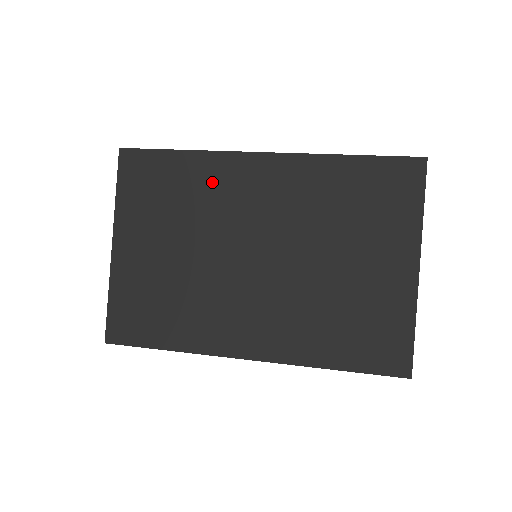
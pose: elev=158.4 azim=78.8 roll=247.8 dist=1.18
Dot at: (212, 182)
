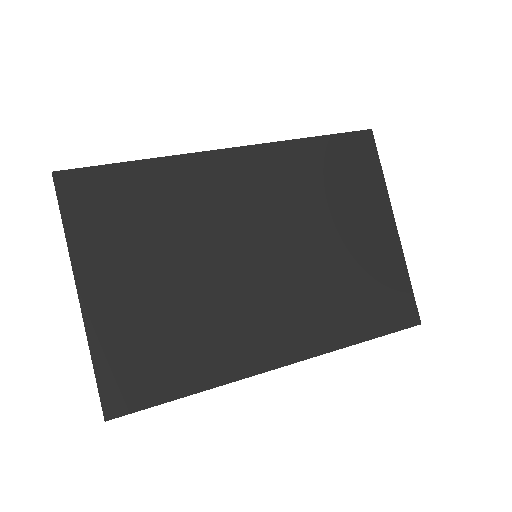
Dot at: (185, 189)
